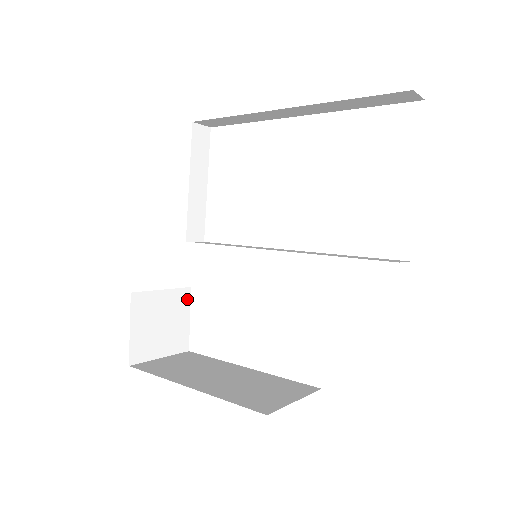
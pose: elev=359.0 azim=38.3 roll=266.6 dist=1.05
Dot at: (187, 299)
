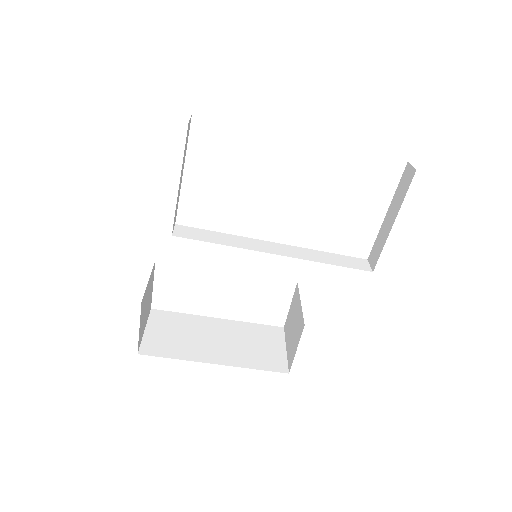
Dot at: (153, 272)
